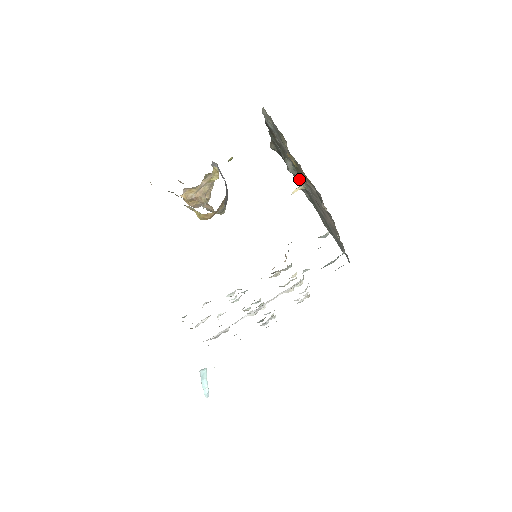
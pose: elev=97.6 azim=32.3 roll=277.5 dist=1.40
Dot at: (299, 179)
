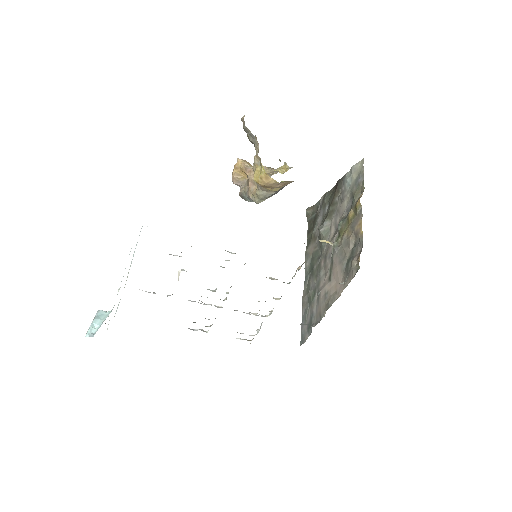
Dot at: occluded
